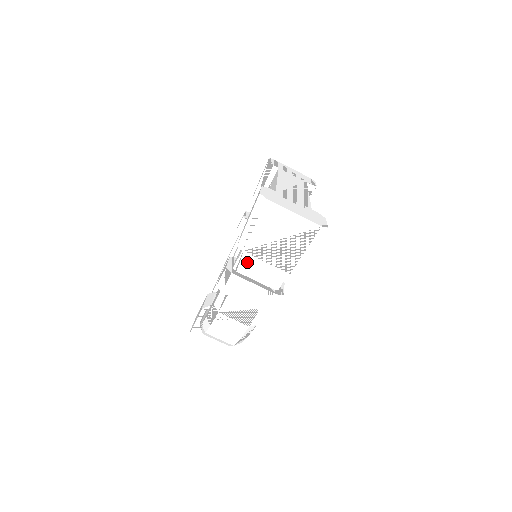
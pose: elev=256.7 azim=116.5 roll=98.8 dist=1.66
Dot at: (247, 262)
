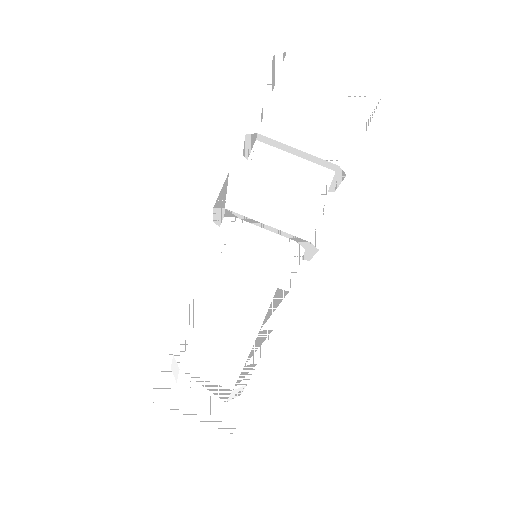
Dot at: (263, 162)
